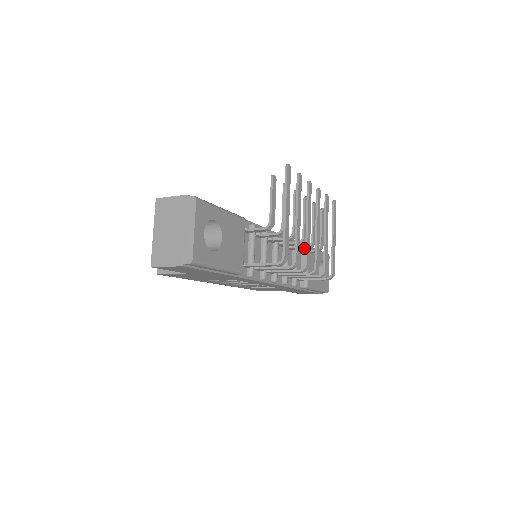
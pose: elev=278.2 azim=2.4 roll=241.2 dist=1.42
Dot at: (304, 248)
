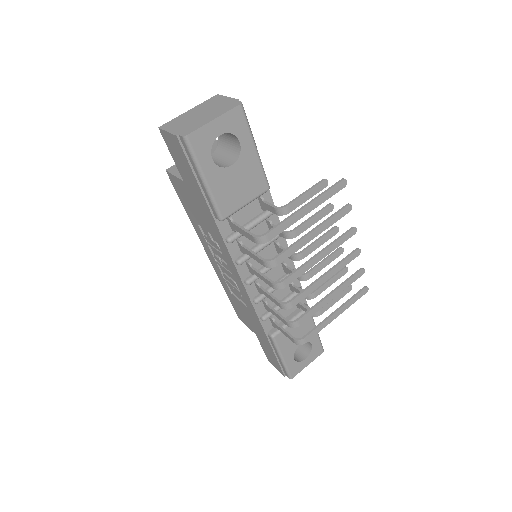
Dot at: occluded
